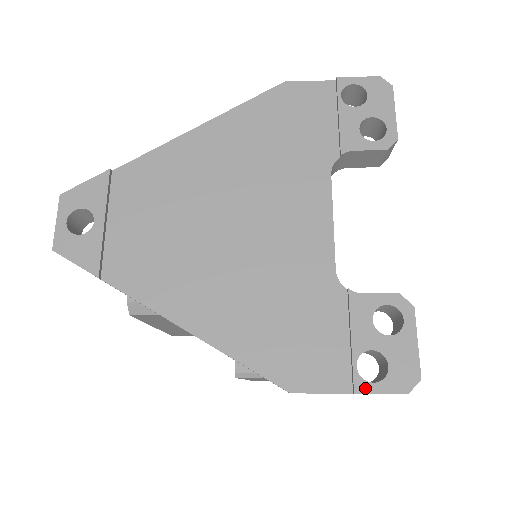
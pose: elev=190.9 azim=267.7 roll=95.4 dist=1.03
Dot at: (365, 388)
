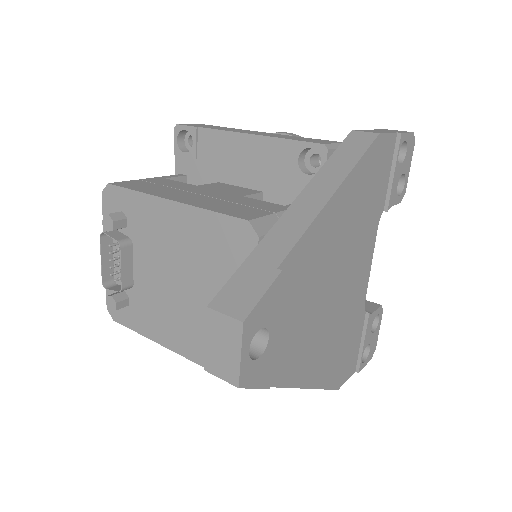
Dot at: (362, 367)
